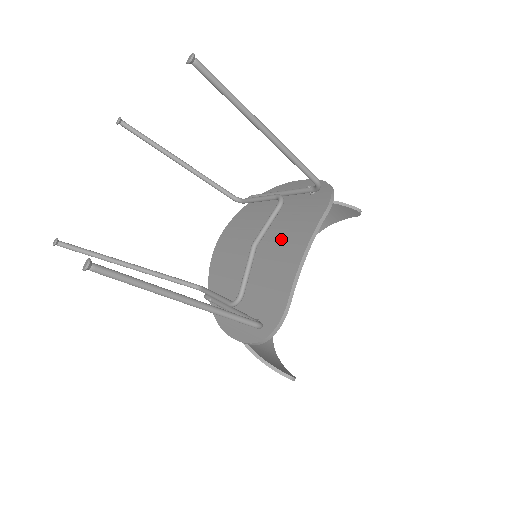
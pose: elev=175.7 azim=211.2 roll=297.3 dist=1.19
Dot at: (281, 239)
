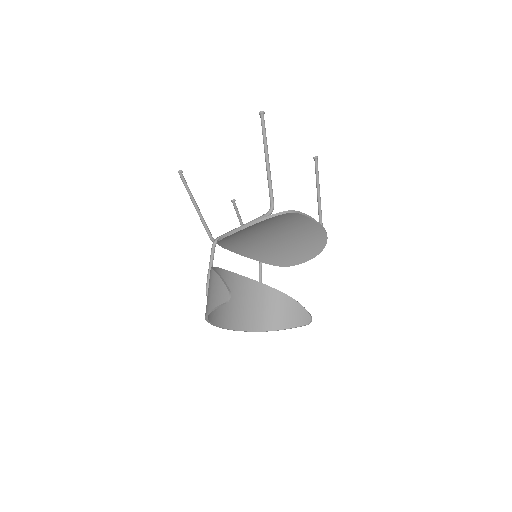
Dot at: occluded
